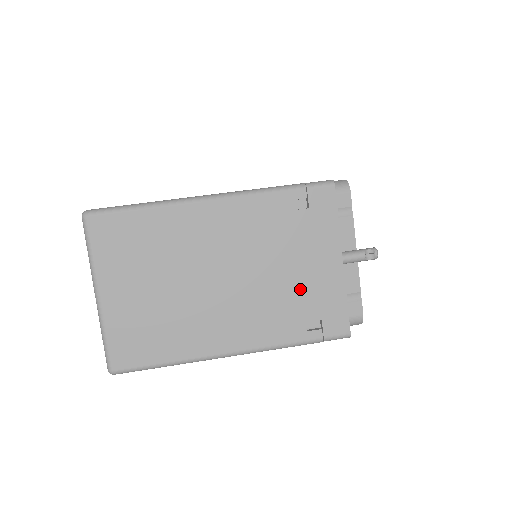
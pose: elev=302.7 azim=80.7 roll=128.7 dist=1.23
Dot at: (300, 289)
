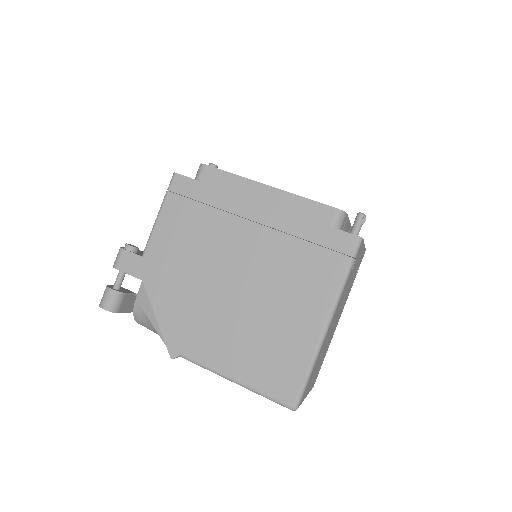
Dot at: (354, 275)
